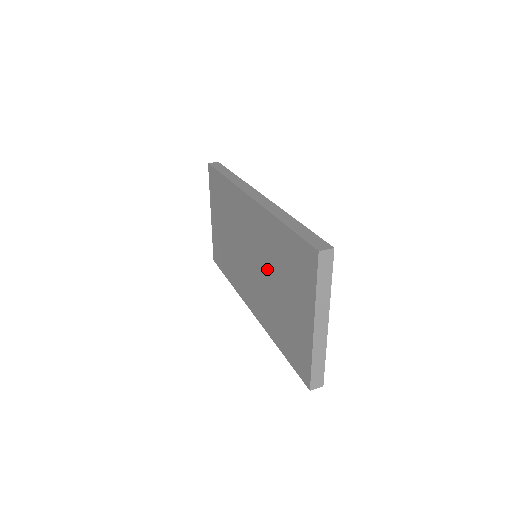
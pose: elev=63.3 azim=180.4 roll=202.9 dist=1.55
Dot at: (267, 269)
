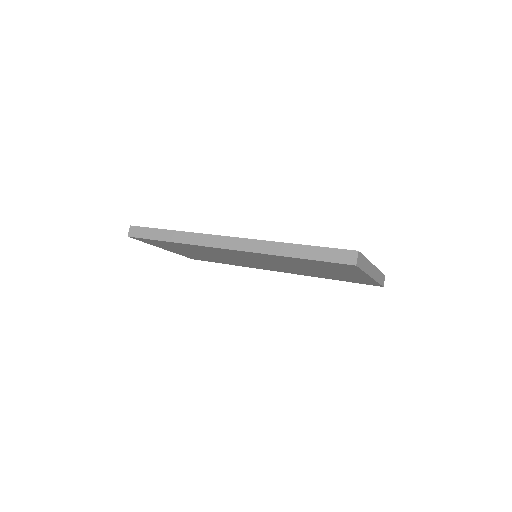
Dot at: occluded
